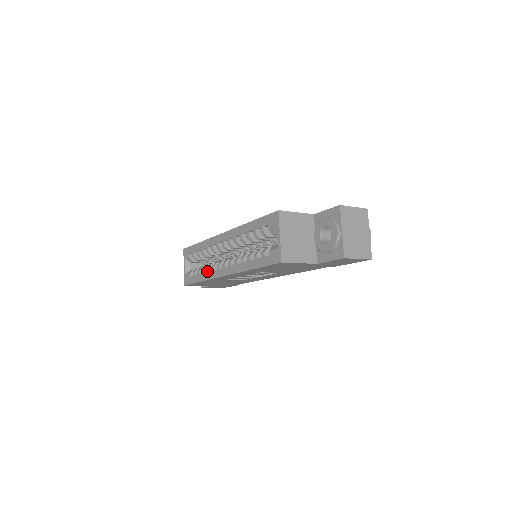
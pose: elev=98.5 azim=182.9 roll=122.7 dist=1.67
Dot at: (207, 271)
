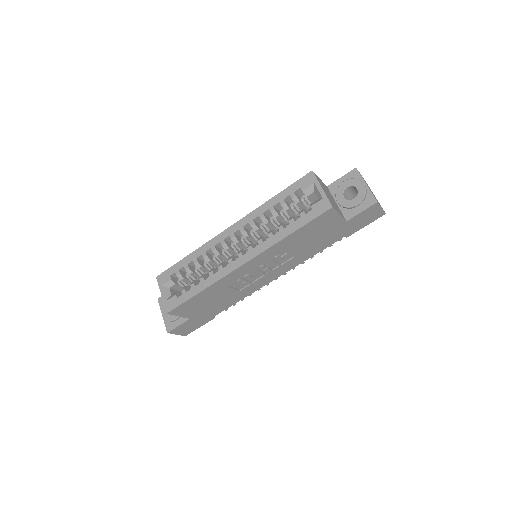
Dot at: (211, 275)
